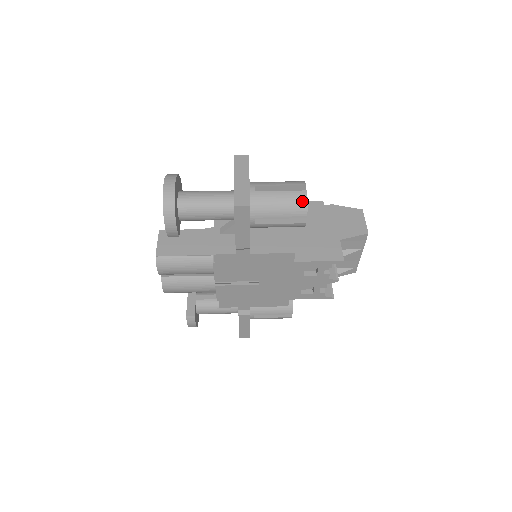
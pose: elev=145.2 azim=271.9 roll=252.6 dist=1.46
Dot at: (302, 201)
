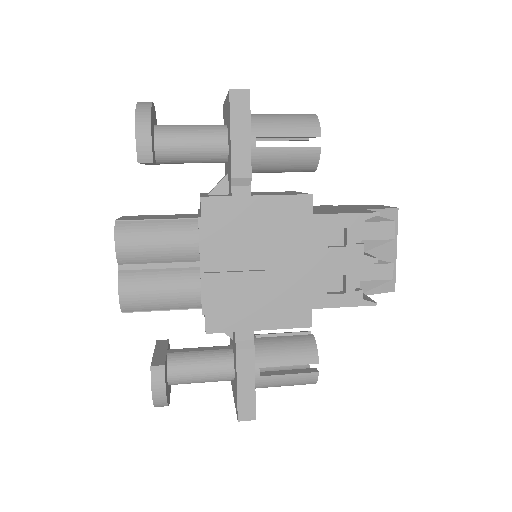
Dot at: (311, 118)
